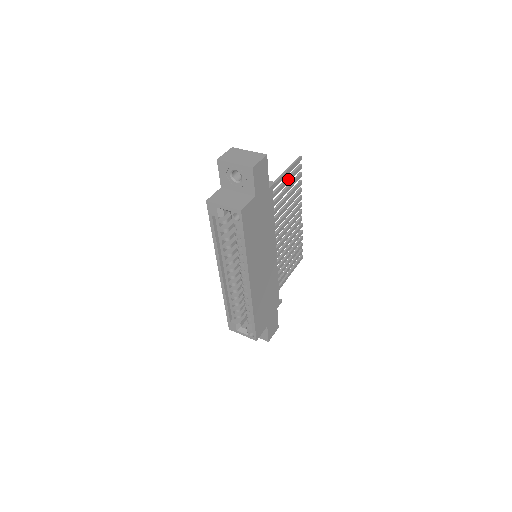
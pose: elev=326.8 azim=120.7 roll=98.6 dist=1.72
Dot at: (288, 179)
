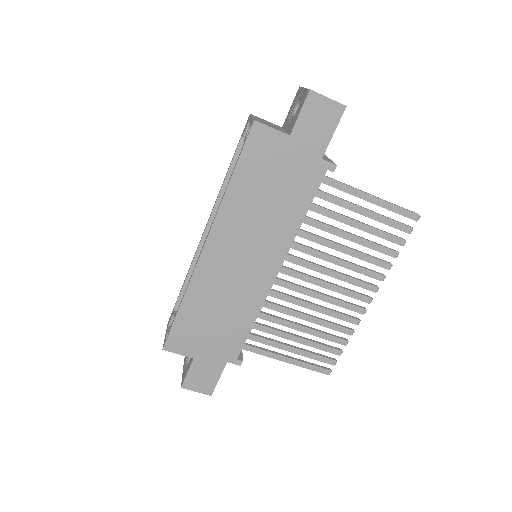
Dot at: (373, 213)
